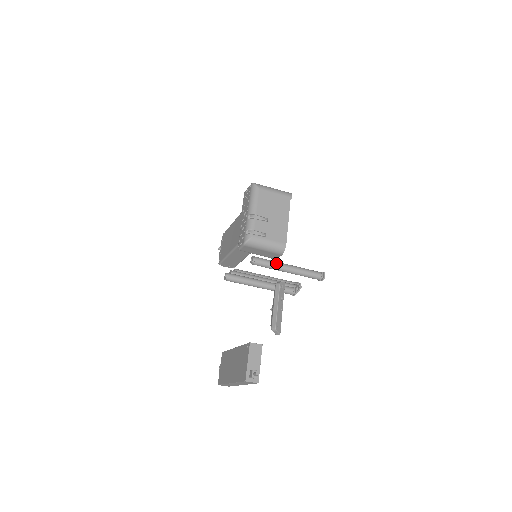
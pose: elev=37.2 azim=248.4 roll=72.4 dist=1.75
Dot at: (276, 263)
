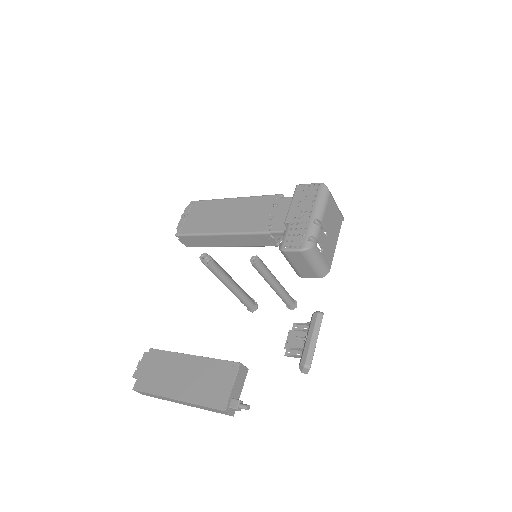
Dot at: (272, 274)
